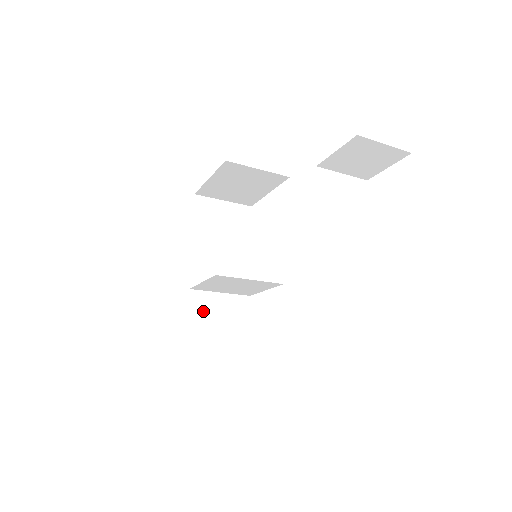
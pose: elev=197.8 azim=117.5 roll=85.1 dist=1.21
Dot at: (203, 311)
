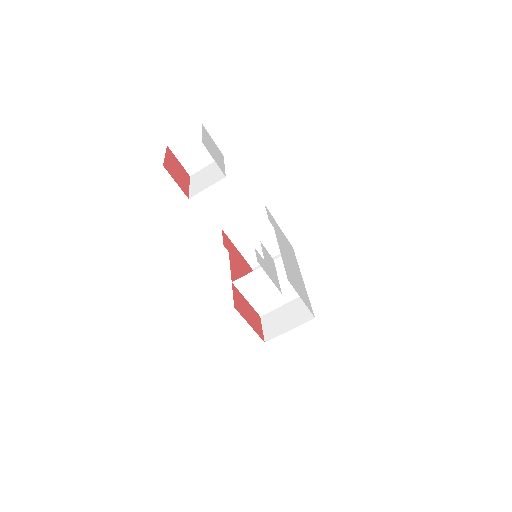
Dot at: (273, 323)
